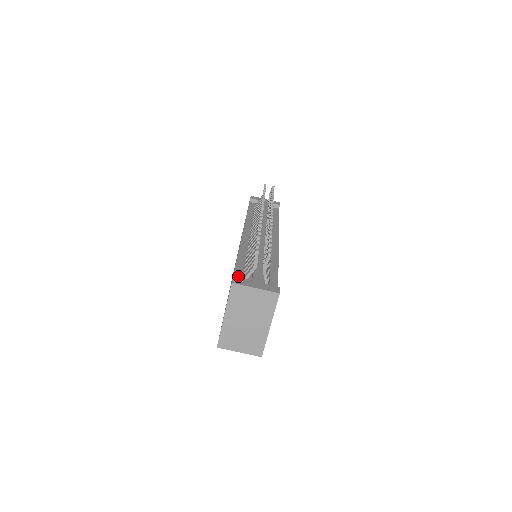
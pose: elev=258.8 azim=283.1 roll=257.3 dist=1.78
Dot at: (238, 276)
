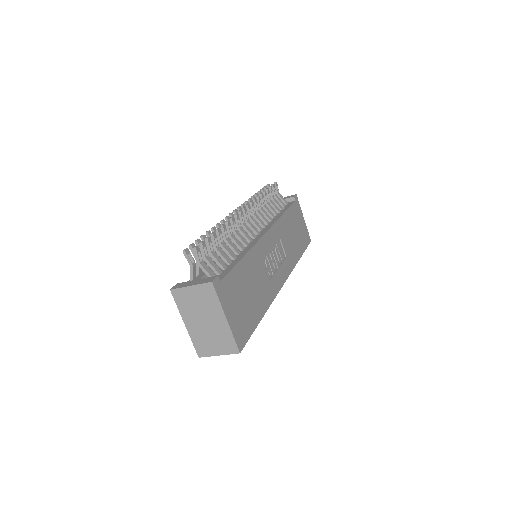
Dot at: occluded
